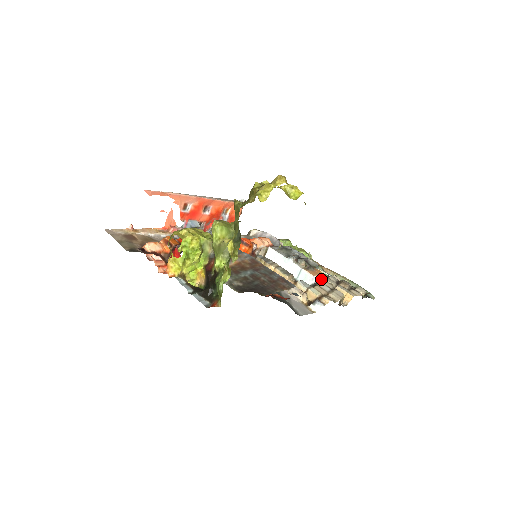
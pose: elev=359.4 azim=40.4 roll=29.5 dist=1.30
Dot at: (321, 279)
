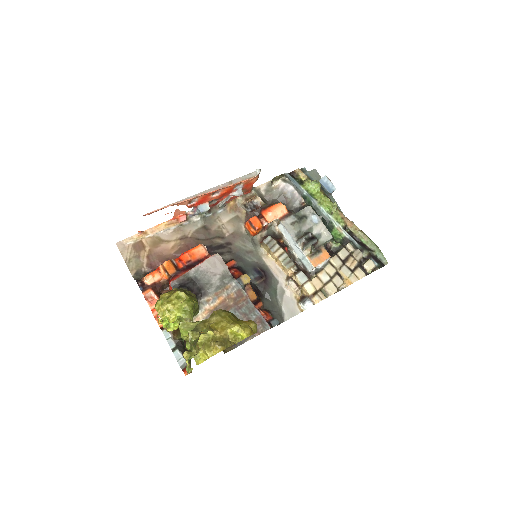
Dot at: (326, 262)
